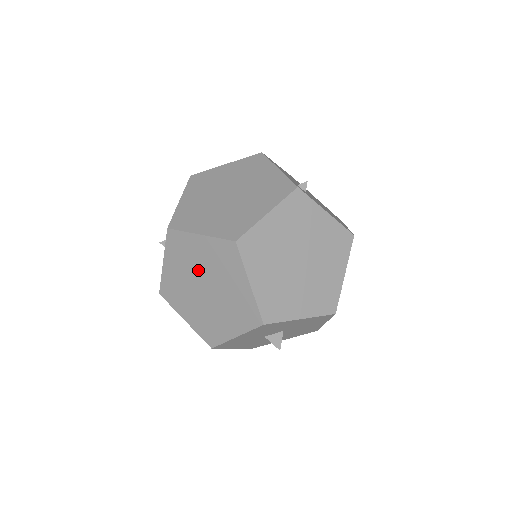
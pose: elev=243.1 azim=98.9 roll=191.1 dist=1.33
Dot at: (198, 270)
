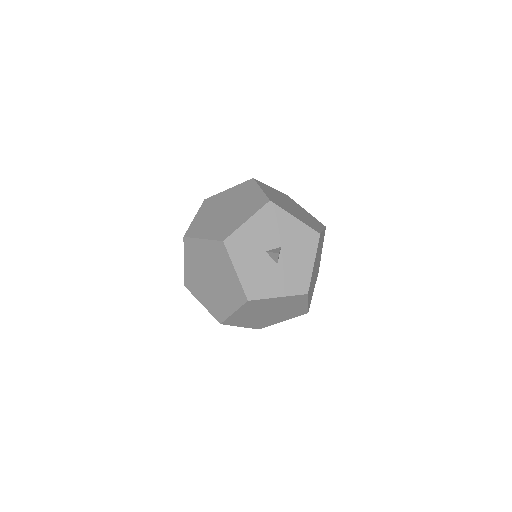
Dot at: (223, 205)
